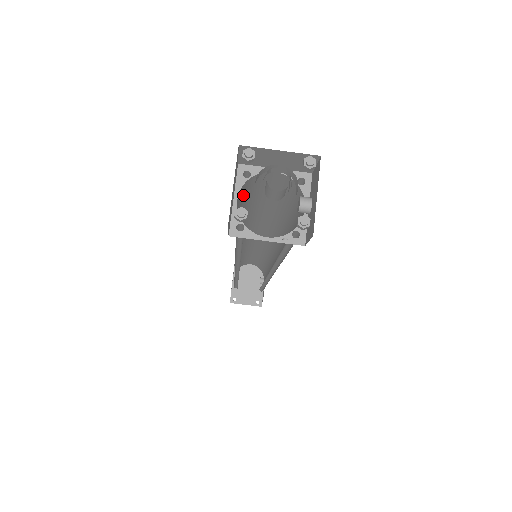
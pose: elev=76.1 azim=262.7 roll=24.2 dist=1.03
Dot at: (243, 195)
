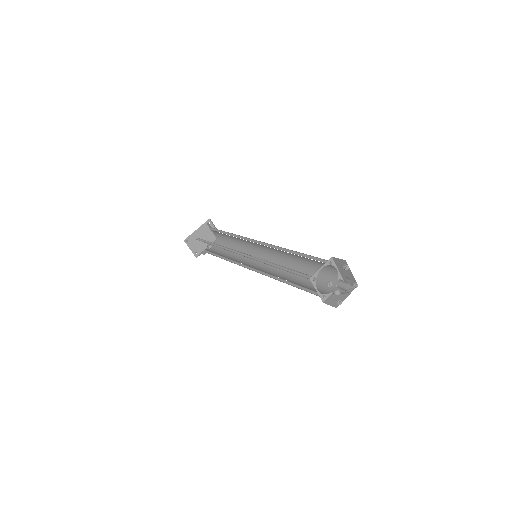
Dot at: occluded
